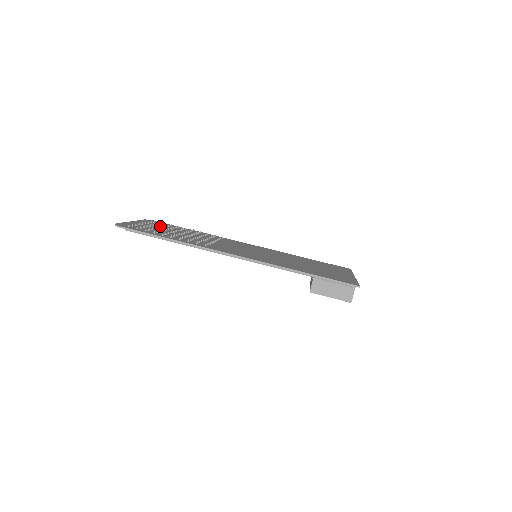
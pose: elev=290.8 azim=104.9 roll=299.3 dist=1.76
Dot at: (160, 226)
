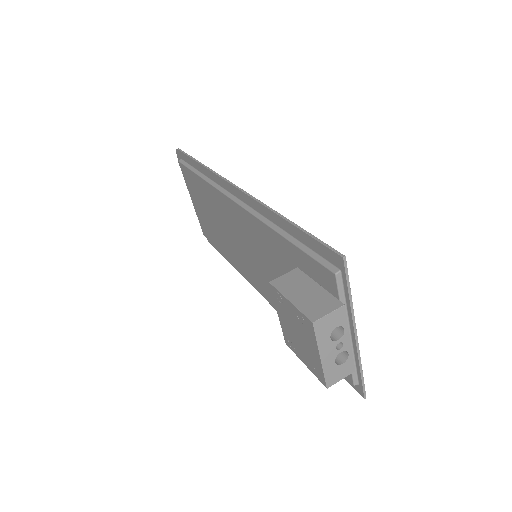
Dot at: occluded
